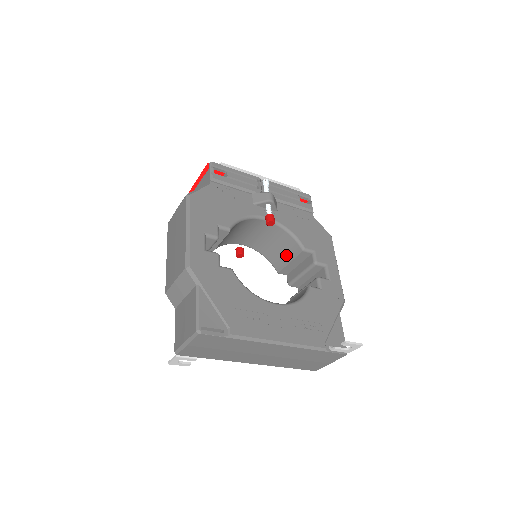
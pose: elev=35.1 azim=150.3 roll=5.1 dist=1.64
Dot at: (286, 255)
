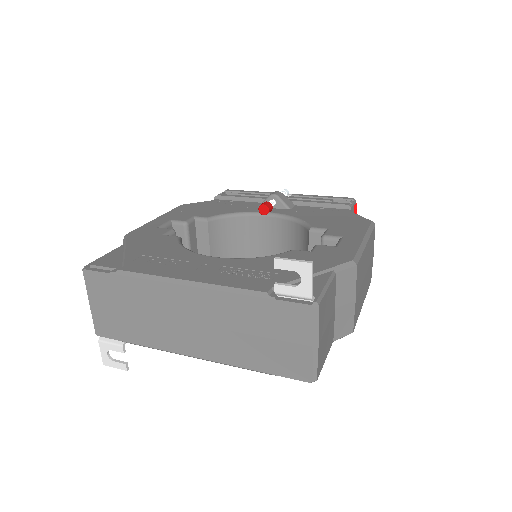
Dot at: occluded
